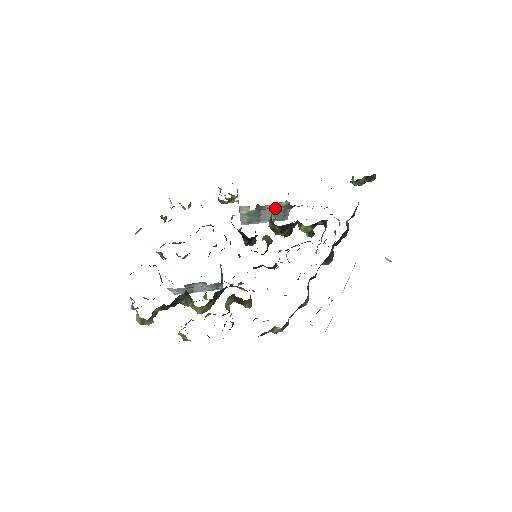
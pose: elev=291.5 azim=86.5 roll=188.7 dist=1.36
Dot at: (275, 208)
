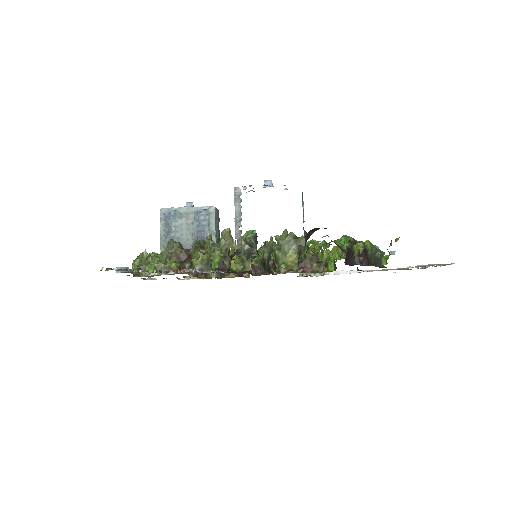
Dot at: occluded
